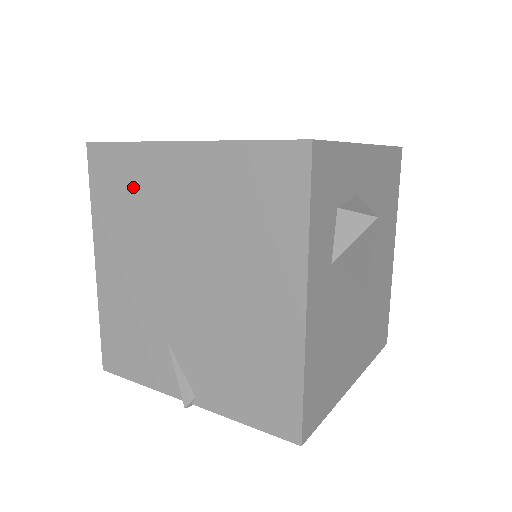
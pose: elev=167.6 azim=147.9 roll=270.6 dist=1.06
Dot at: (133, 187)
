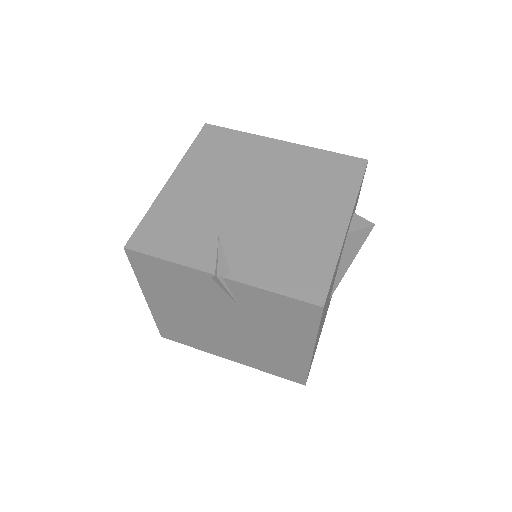
Dot at: (235, 150)
